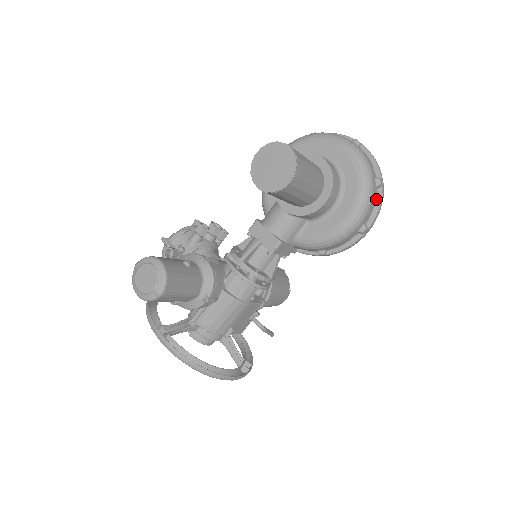
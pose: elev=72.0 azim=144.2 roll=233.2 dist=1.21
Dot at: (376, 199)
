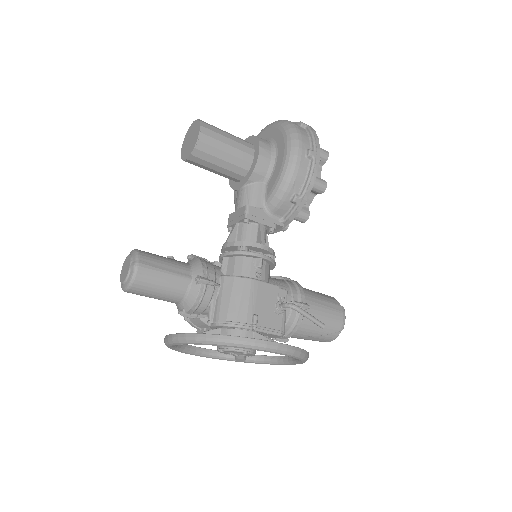
Dot at: (307, 133)
